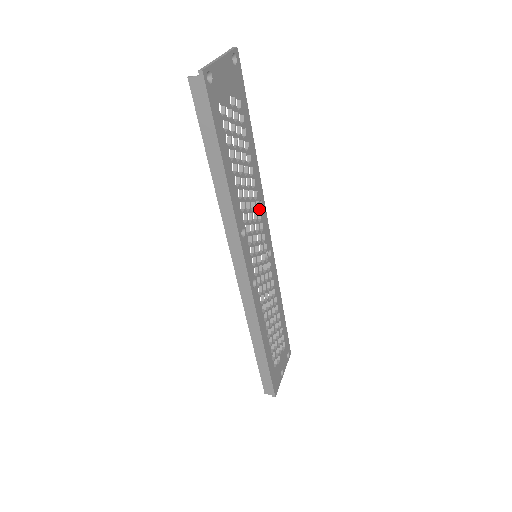
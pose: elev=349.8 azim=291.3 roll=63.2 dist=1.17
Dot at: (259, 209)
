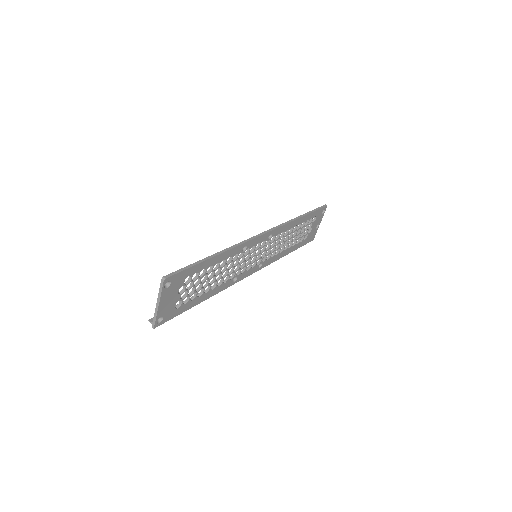
Dot at: (244, 251)
